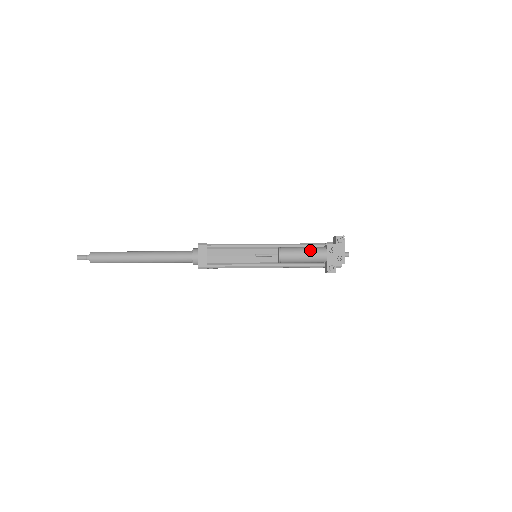
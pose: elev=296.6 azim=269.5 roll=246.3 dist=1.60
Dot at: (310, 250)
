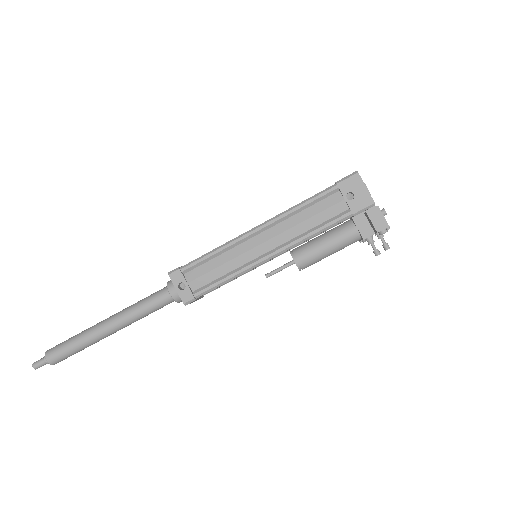
Dot at: (339, 249)
